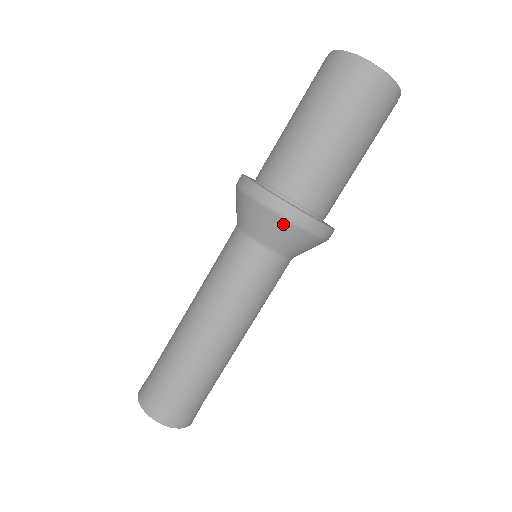
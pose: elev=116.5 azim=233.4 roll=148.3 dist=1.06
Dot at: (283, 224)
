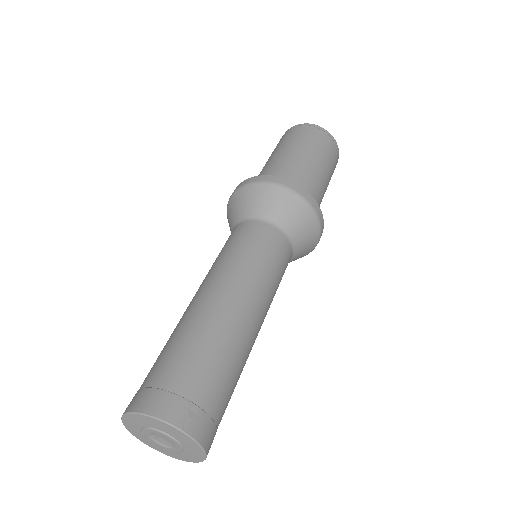
Dot at: (292, 198)
